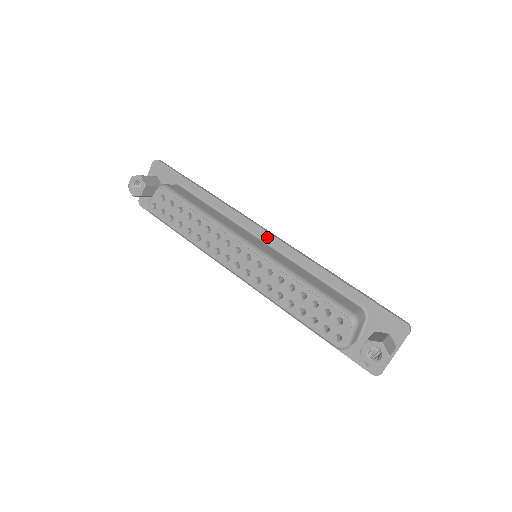
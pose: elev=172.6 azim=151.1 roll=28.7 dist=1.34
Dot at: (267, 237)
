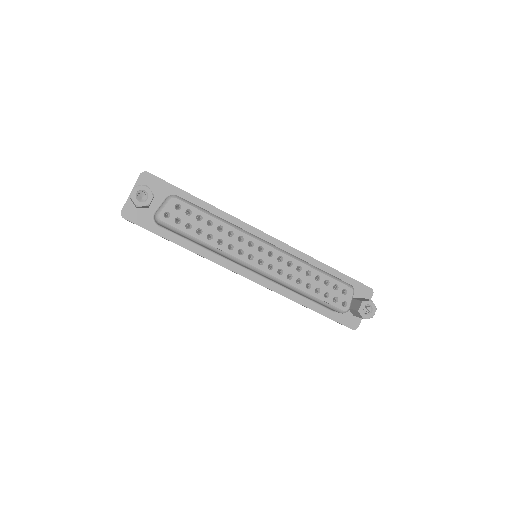
Dot at: (268, 239)
